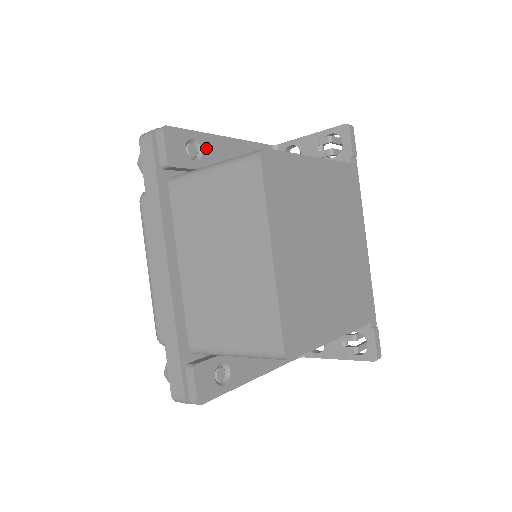
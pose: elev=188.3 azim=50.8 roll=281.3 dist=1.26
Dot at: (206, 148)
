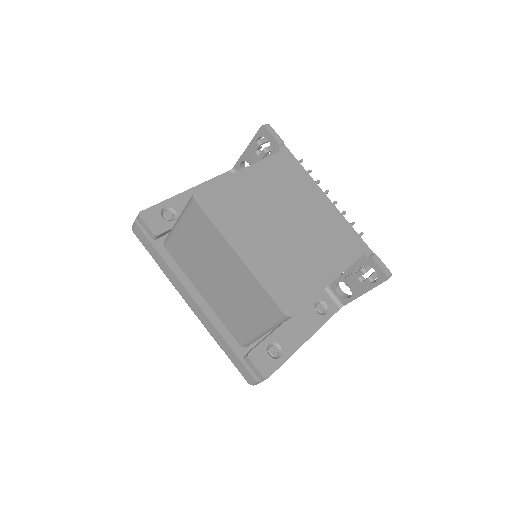
Dot at: (177, 207)
